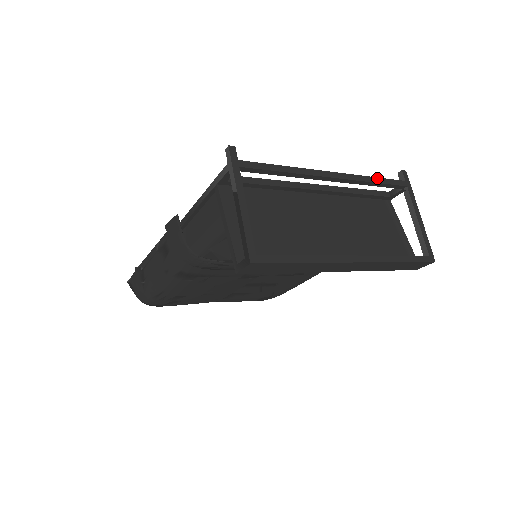
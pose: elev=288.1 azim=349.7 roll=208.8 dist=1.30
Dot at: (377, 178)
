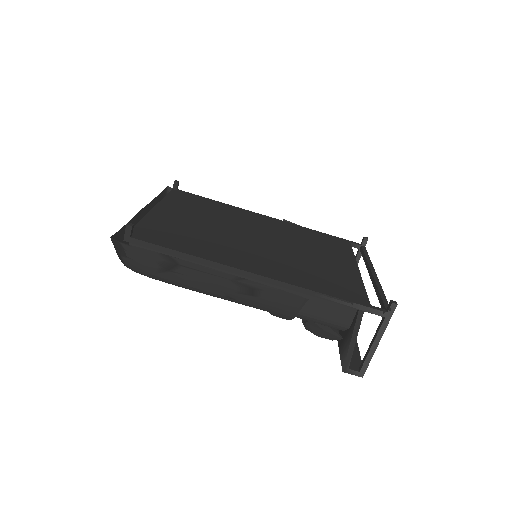
Dot at: (369, 257)
